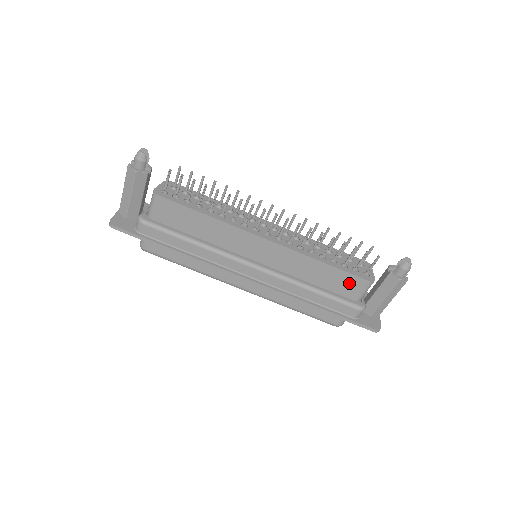
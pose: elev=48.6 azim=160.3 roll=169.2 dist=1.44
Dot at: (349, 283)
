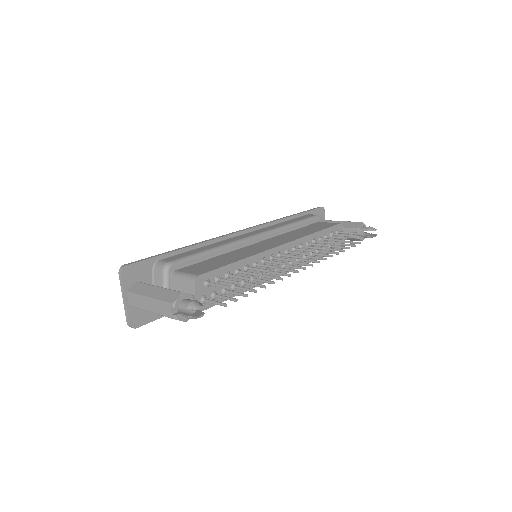
Dot at: occluded
